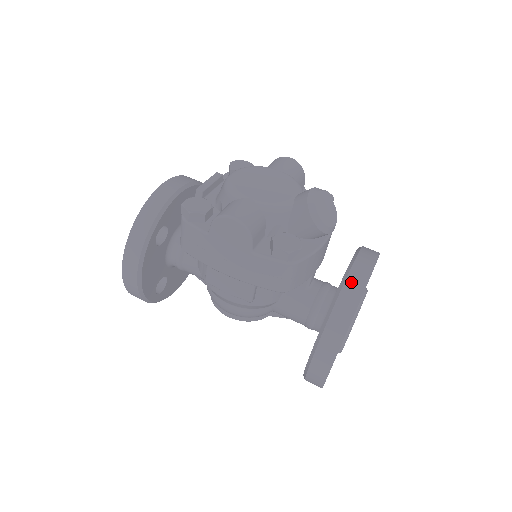
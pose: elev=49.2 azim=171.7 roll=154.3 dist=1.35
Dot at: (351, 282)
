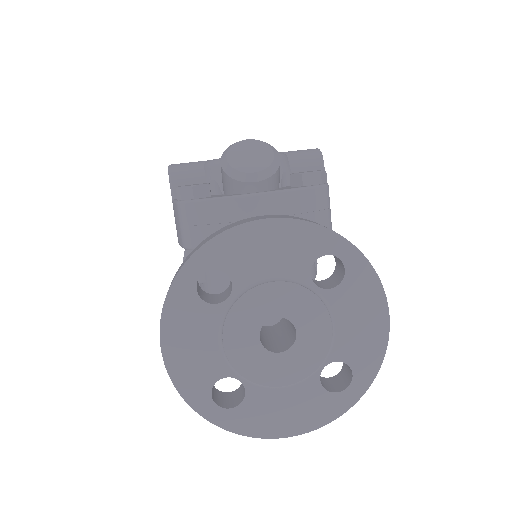
Dot at: (222, 229)
